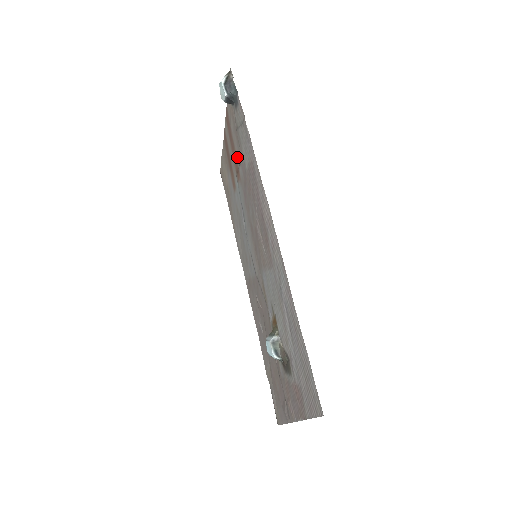
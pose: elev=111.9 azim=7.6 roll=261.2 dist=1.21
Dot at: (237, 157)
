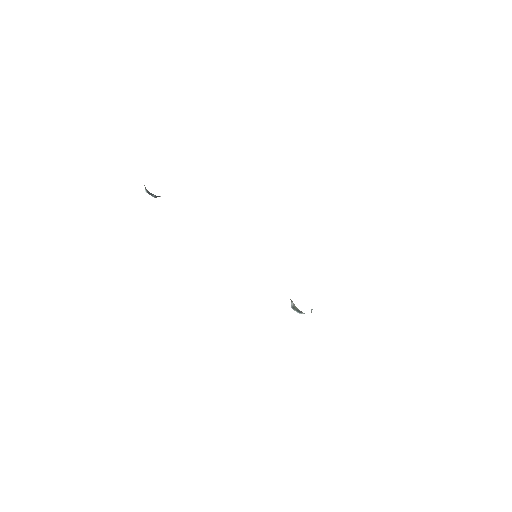
Dot at: occluded
